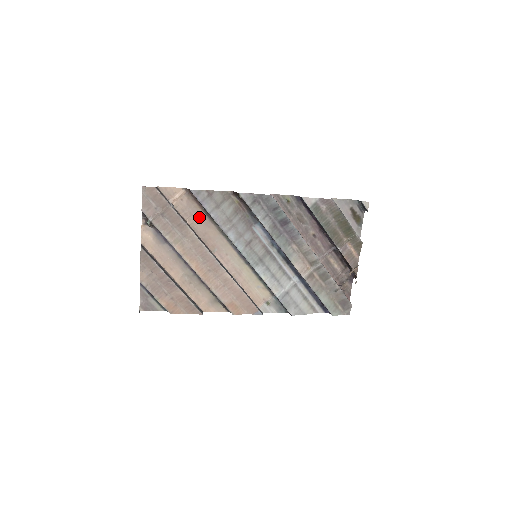
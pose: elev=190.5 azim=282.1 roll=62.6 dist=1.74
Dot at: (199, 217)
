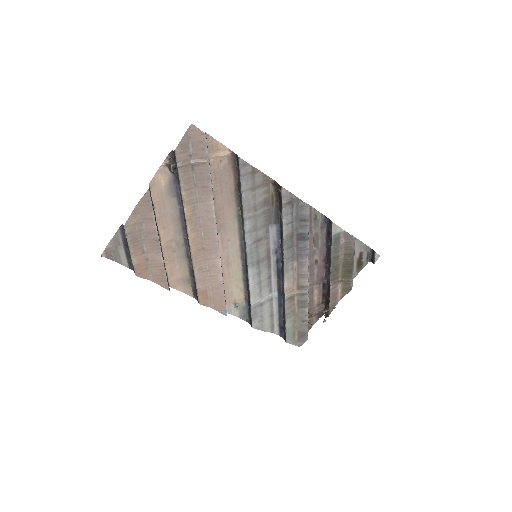
Dot at: (226, 188)
